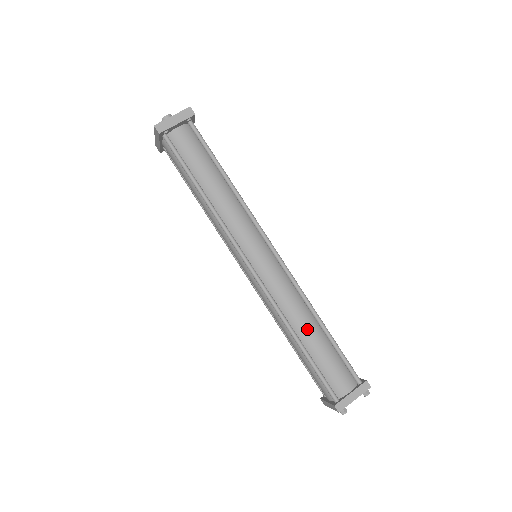
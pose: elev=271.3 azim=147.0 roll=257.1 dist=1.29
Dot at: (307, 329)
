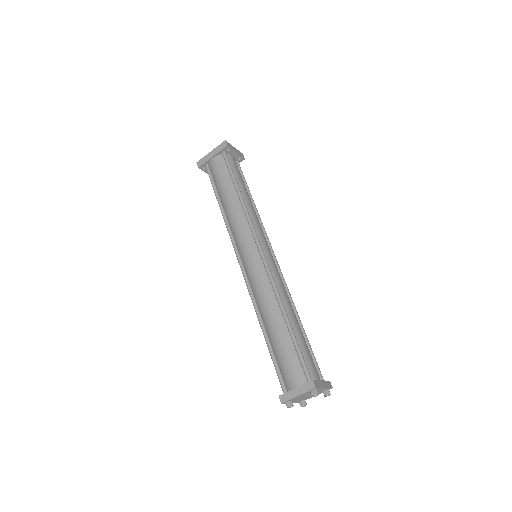
Dot at: (293, 315)
